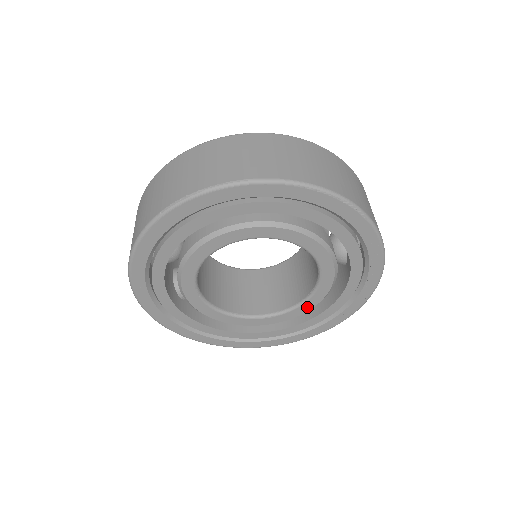
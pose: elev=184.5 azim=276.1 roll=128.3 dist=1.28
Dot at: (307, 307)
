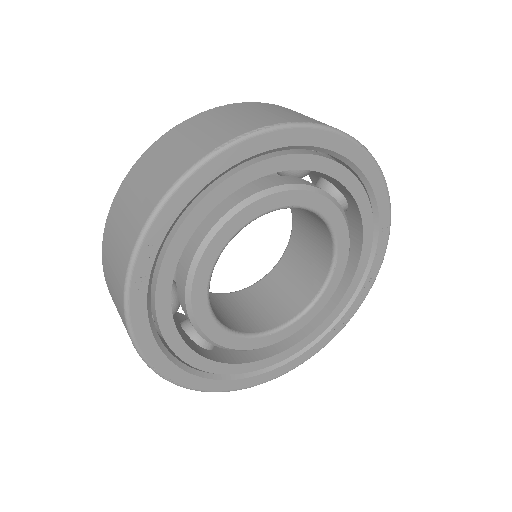
Dot at: (308, 318)
